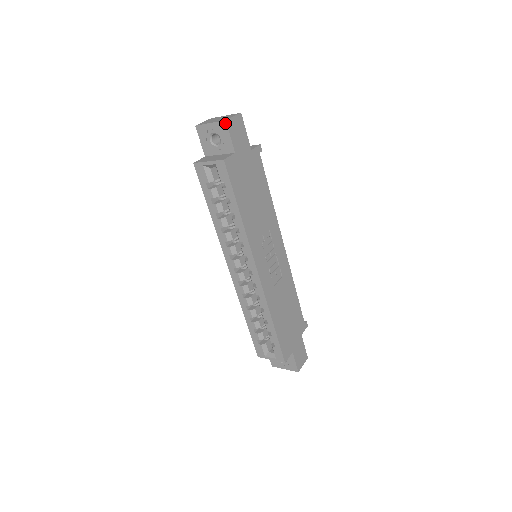
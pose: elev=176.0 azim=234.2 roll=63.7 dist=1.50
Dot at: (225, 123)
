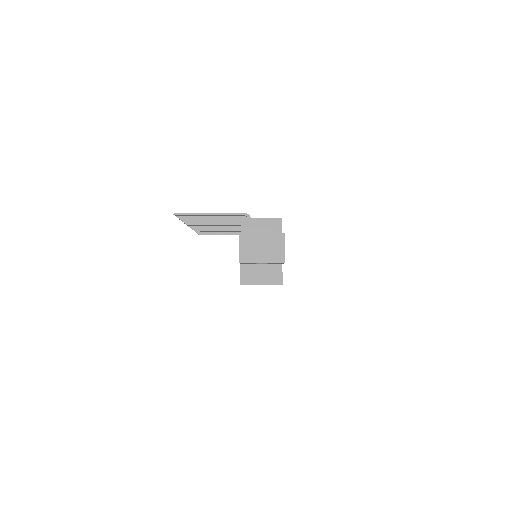
Dot at: (283, 263)
